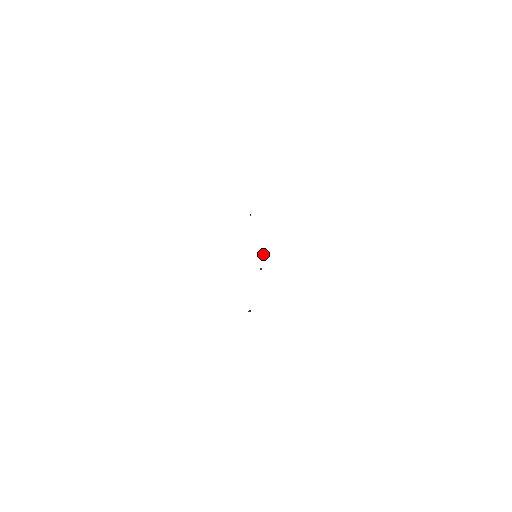
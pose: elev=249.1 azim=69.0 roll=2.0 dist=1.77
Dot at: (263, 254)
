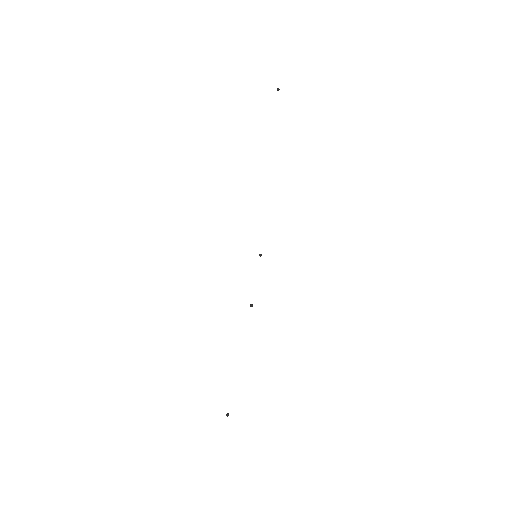
Dot at: (261, 255)
